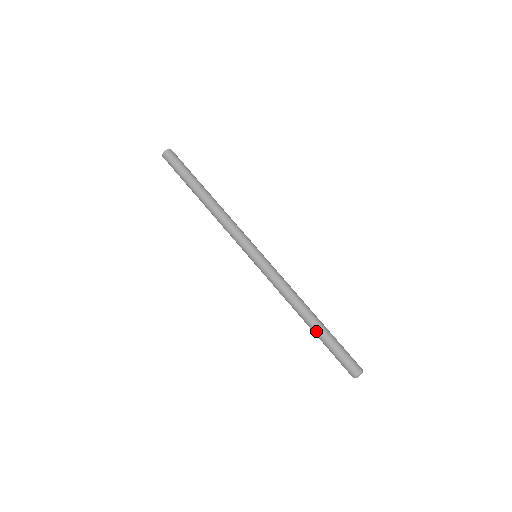
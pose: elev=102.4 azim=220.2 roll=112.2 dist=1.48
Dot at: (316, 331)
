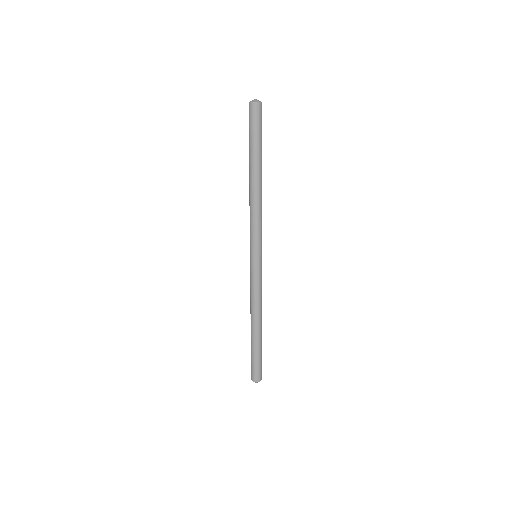
Dot at: (255, 340)
